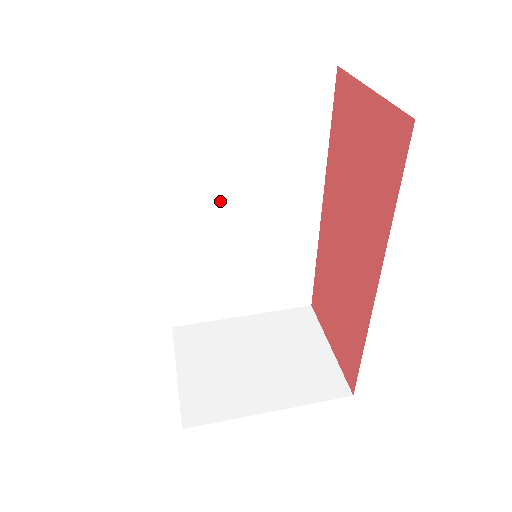
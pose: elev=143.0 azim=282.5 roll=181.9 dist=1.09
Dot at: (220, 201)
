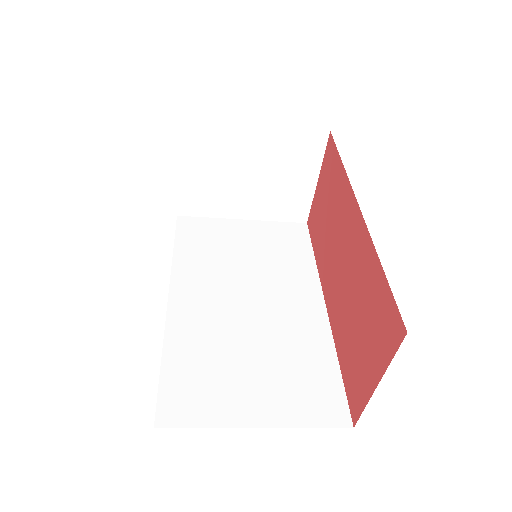
Dot at: (229, 287)
